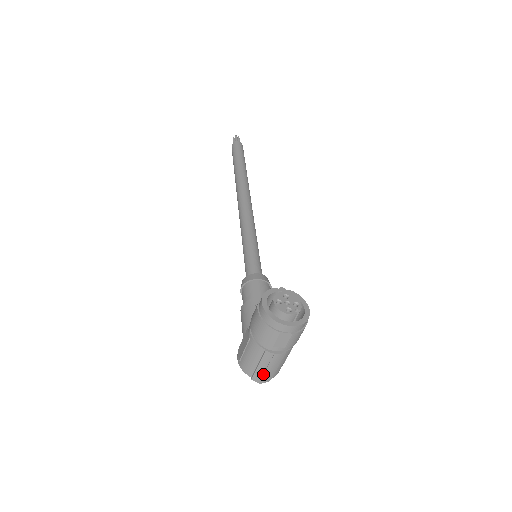
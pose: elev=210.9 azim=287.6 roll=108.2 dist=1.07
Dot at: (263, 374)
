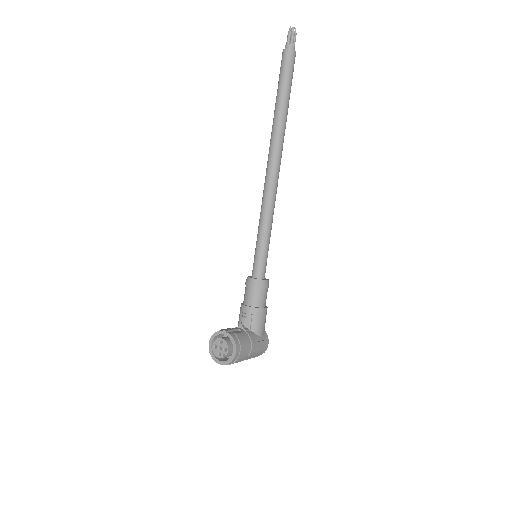
Dot at: occluded
